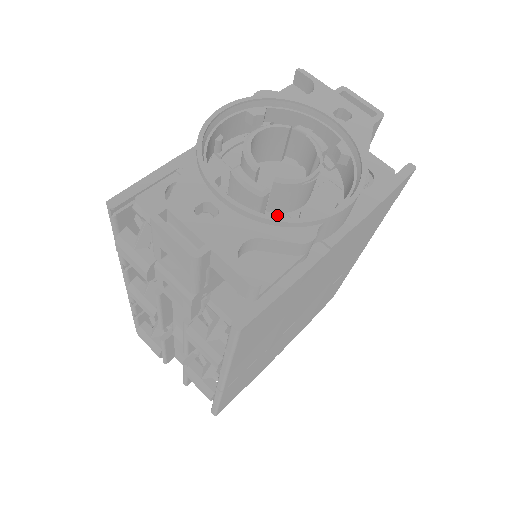
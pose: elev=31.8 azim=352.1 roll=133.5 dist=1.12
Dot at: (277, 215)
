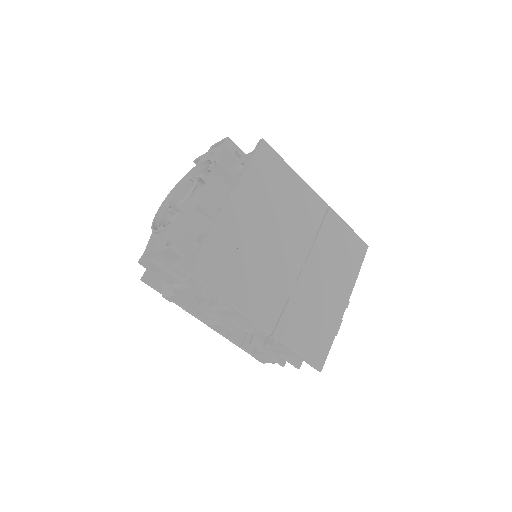
Dot at: occluded
